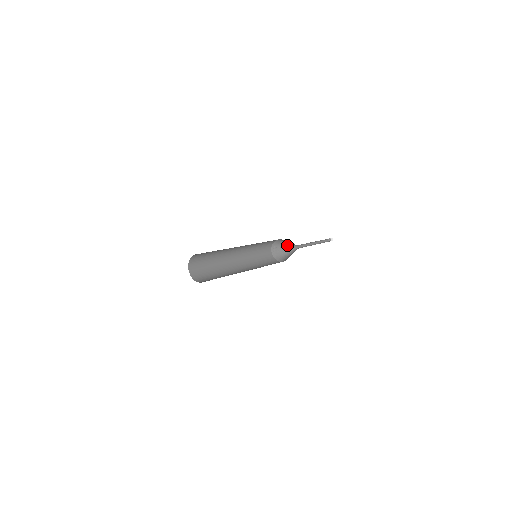
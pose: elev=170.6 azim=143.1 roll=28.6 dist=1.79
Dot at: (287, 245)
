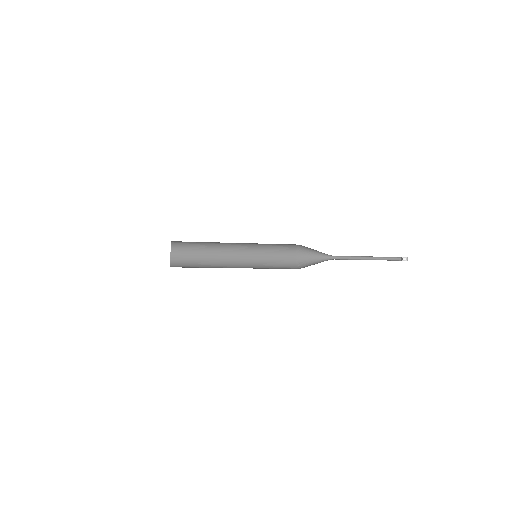
Dot at: (317, 259)
